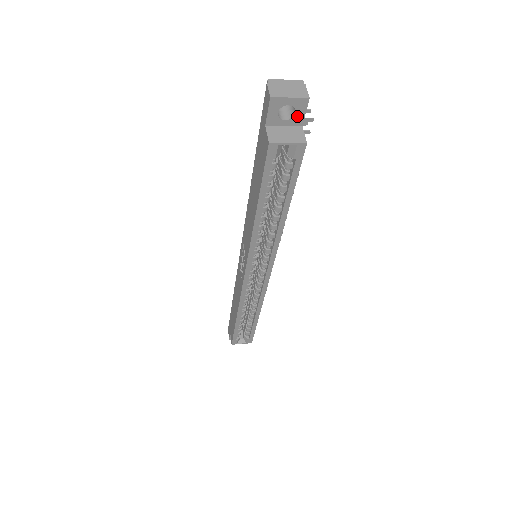
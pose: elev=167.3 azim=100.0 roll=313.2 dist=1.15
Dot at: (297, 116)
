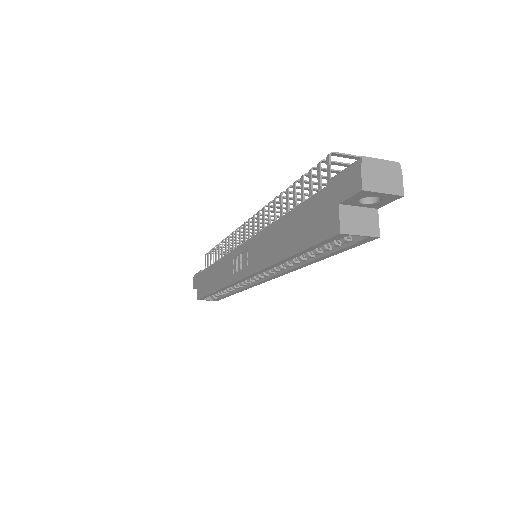
Dot at: (379, 203)
